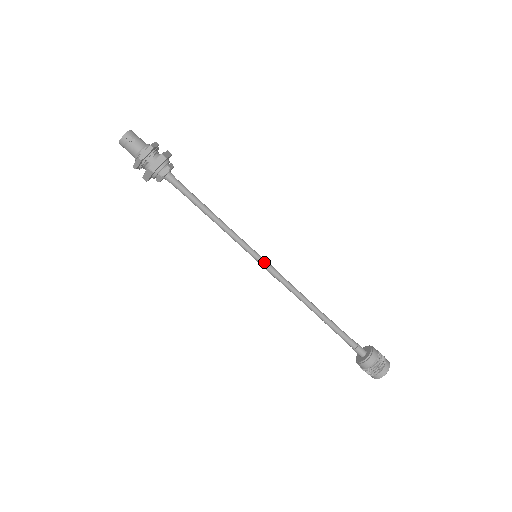
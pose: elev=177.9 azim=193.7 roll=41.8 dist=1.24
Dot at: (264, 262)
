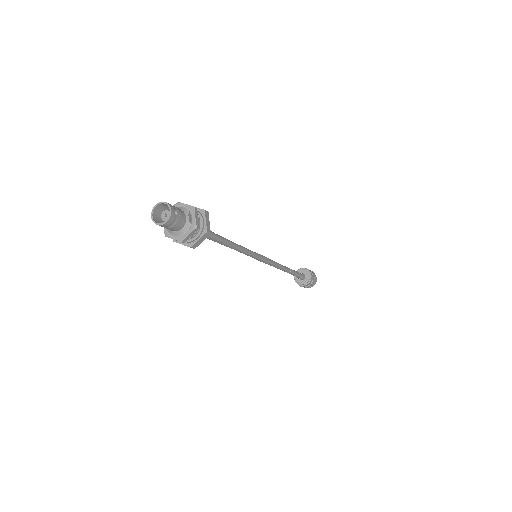
Dot at: (262, 256)
